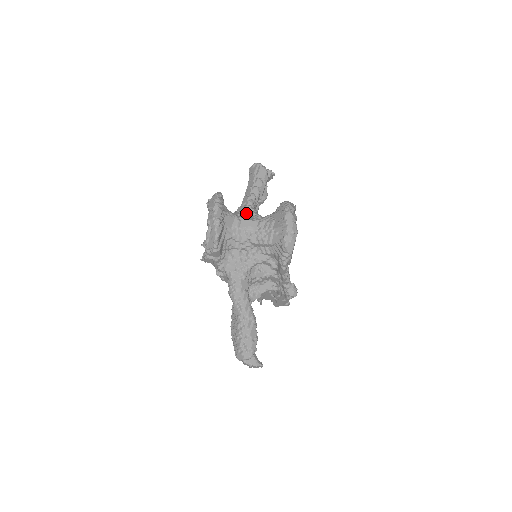
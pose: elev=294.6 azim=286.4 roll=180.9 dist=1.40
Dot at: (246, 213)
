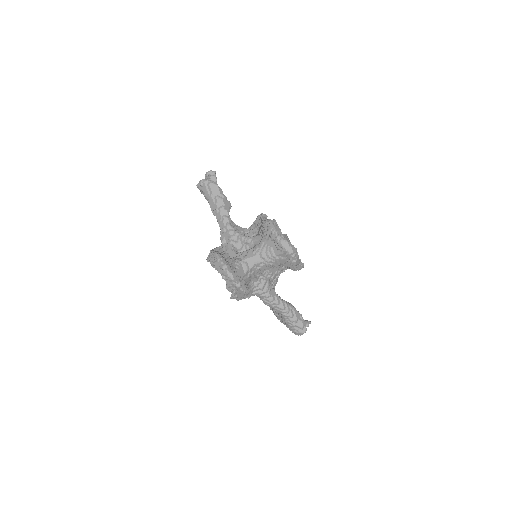
Dot at: (234, 240)
